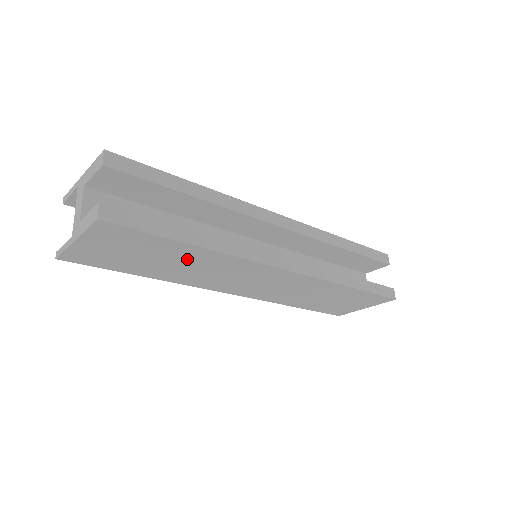
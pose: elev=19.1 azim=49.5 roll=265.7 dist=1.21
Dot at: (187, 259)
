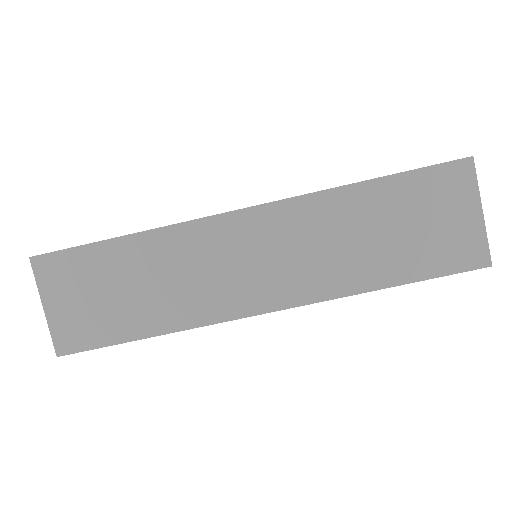
Dot at: (141, 267)
